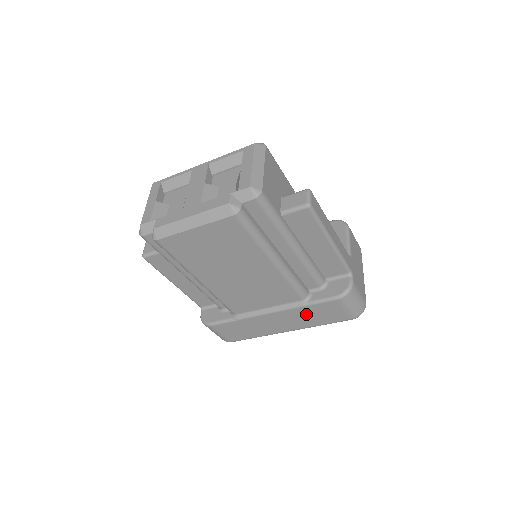
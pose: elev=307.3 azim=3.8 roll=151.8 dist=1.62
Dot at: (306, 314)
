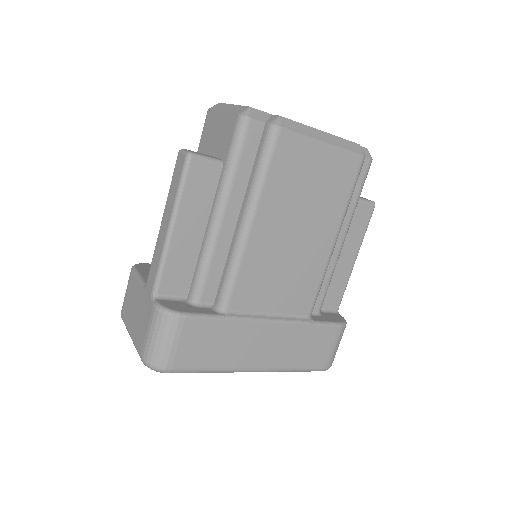
Dot at: (299, 340)
